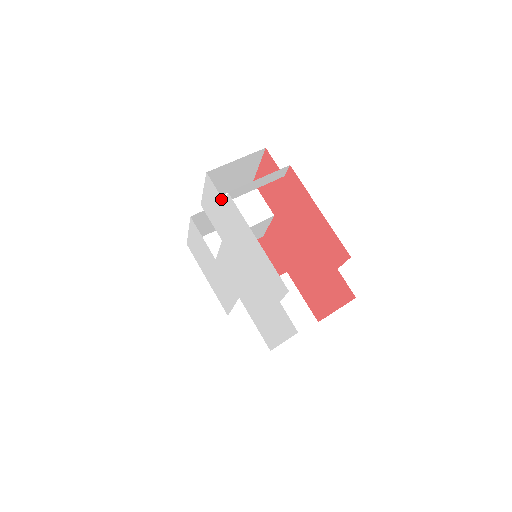
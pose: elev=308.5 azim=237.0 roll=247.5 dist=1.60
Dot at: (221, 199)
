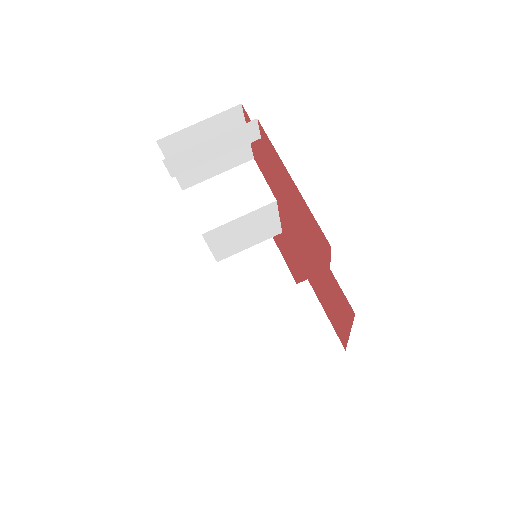
Dot at: occluded
